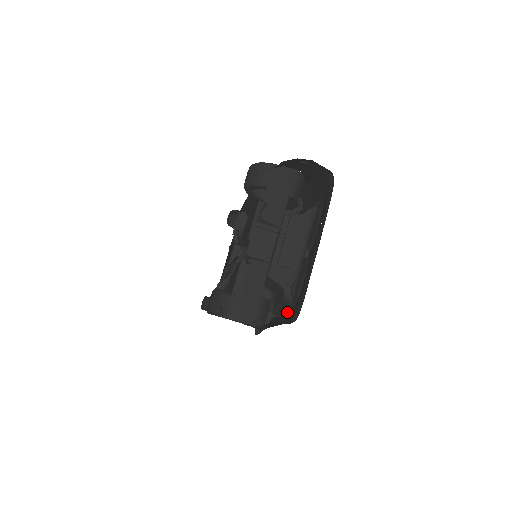
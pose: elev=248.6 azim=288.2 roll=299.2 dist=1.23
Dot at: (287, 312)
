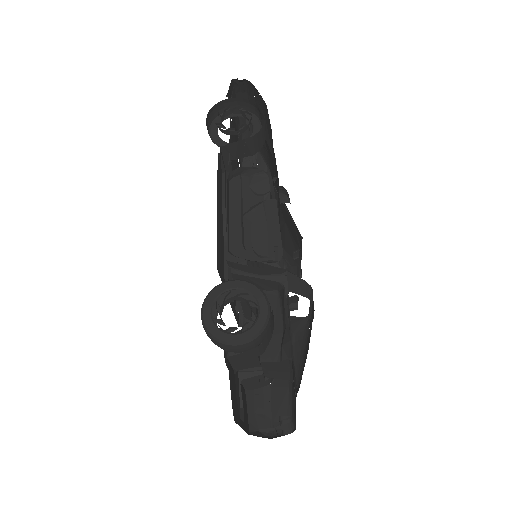
Dot at: occluded
